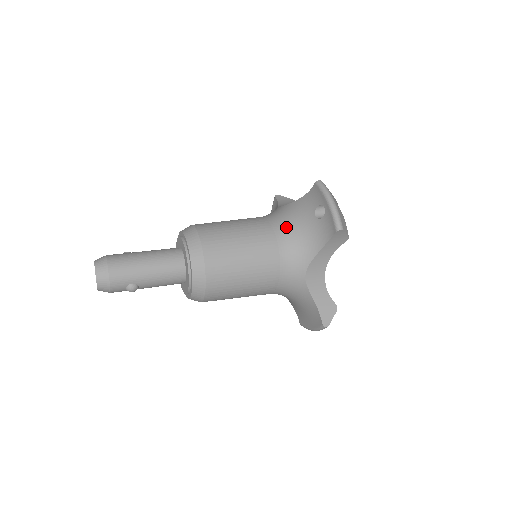
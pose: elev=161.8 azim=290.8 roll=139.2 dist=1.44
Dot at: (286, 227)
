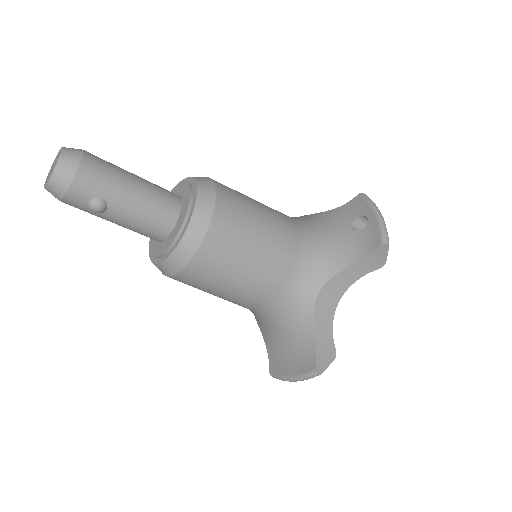
Dot at: (311, 229)
